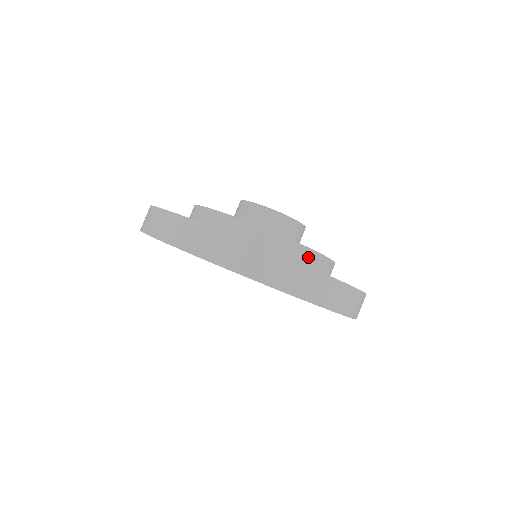
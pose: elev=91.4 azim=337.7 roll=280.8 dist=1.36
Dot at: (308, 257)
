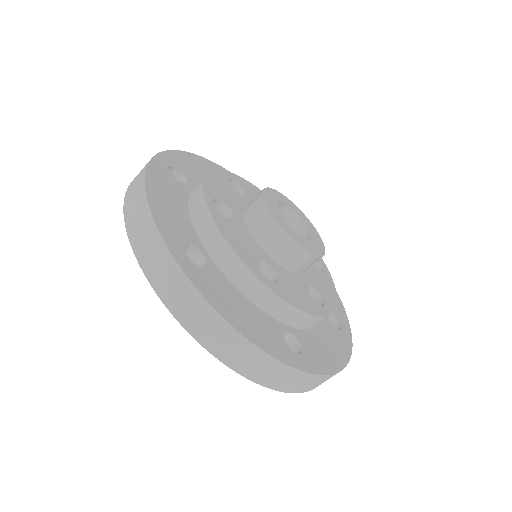
Dot at: (236, 269)
